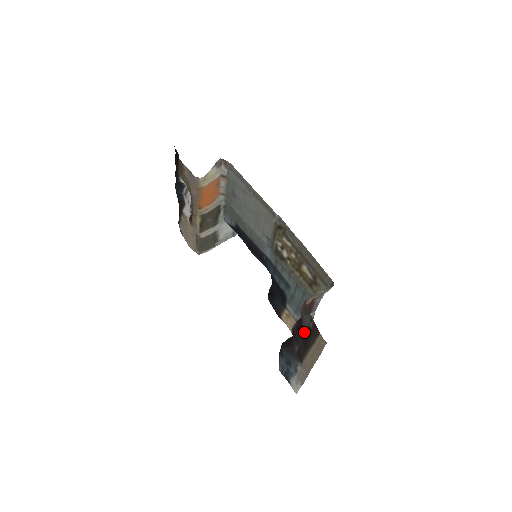
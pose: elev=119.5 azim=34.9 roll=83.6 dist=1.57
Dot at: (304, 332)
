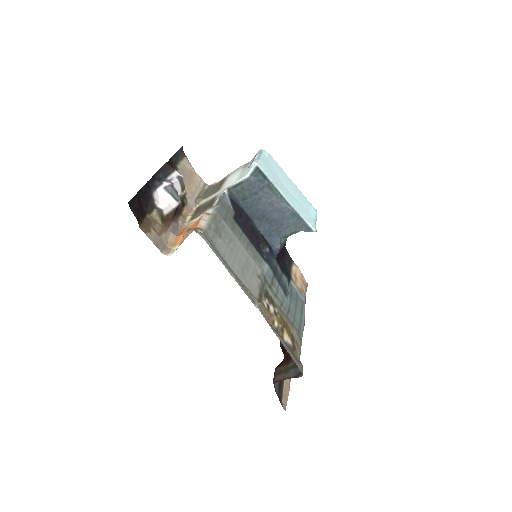
Dot at: occluded
